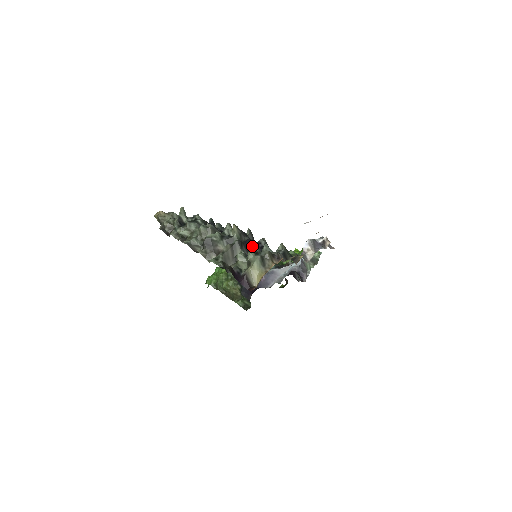
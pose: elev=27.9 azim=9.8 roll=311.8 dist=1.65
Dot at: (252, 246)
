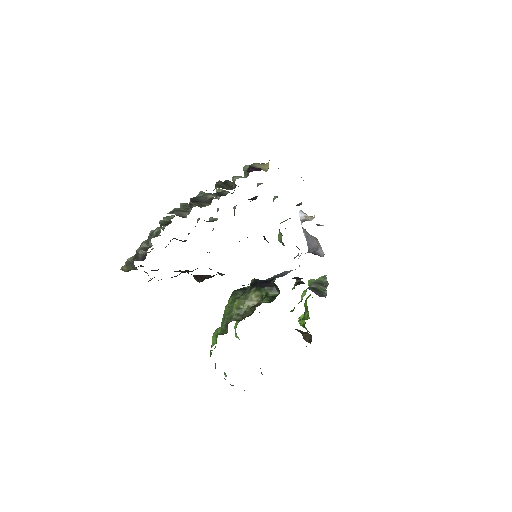
Dot at: occluded
